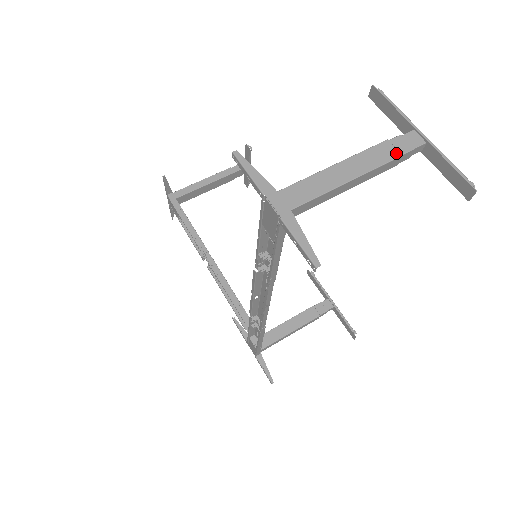
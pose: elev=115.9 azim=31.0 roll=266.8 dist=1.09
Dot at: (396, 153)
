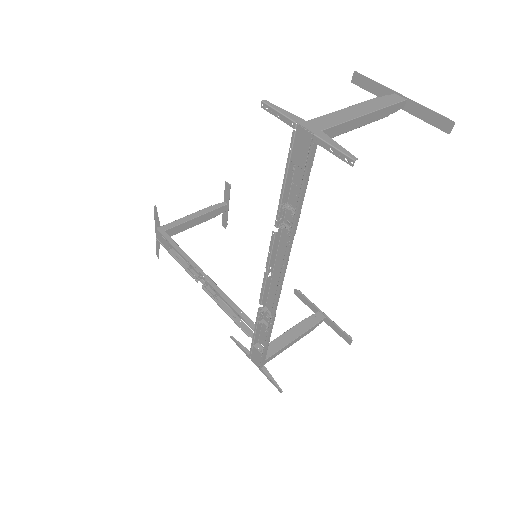
Dot at: (387, 103)
